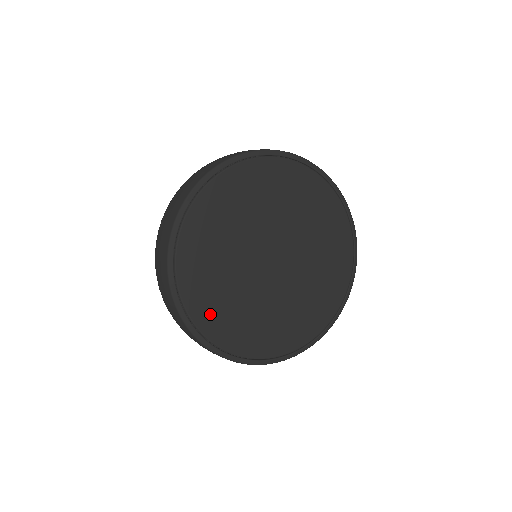
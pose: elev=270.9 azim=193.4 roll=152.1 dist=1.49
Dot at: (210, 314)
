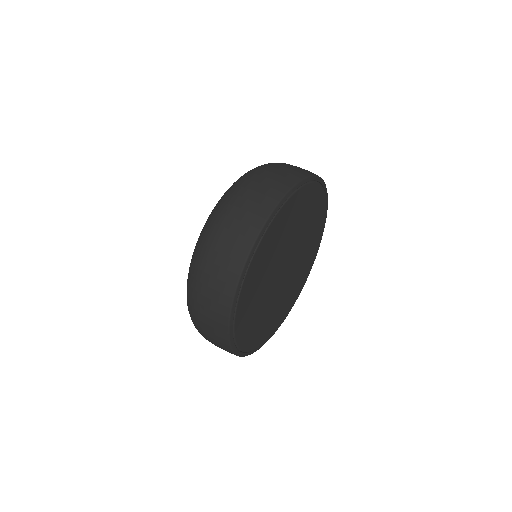
Dot at: (255, 337)
